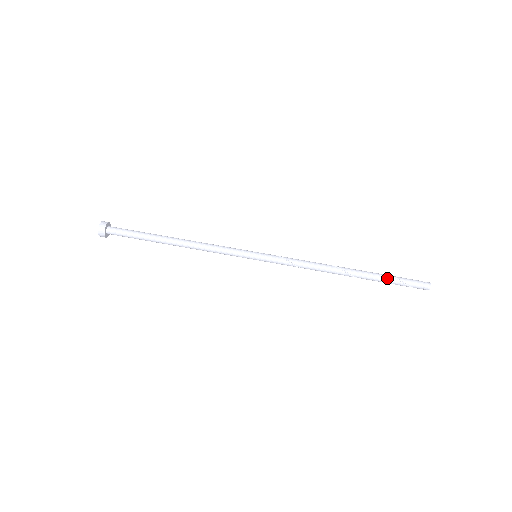
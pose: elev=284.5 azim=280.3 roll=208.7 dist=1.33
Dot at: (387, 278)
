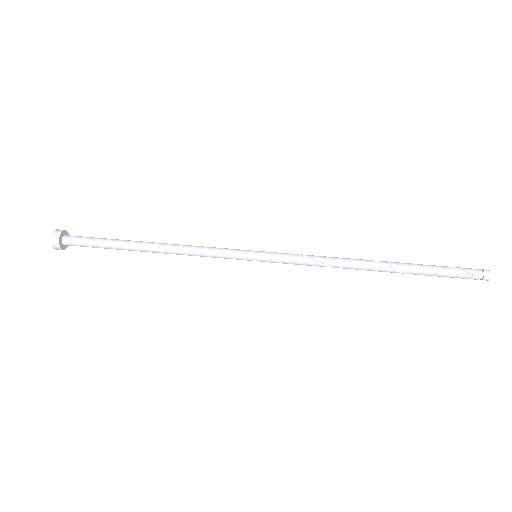
Dot at: (430, 265)
